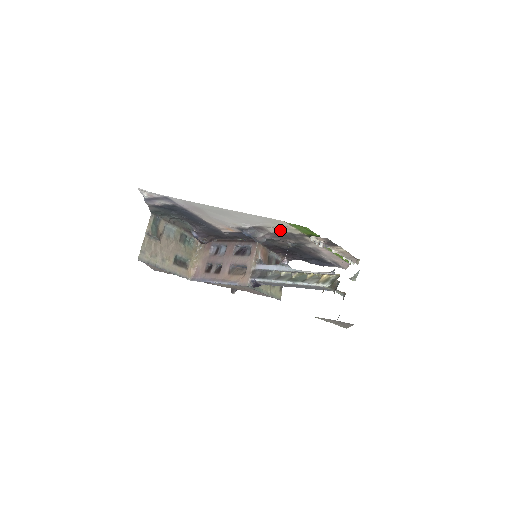
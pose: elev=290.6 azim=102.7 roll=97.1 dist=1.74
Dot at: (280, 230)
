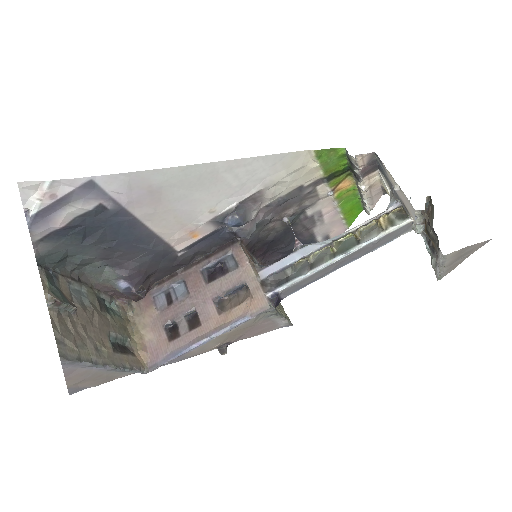
Dot at: (287, 186)
